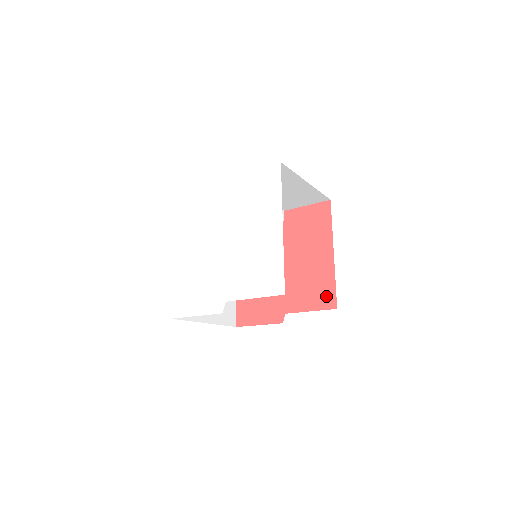
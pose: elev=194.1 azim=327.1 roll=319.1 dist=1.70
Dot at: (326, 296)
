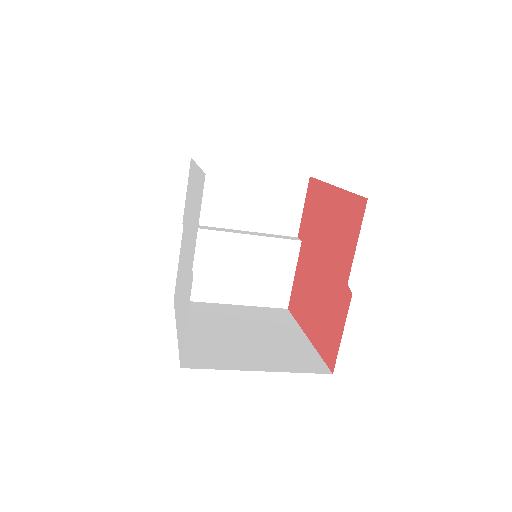
Dot at: (354, 211)
